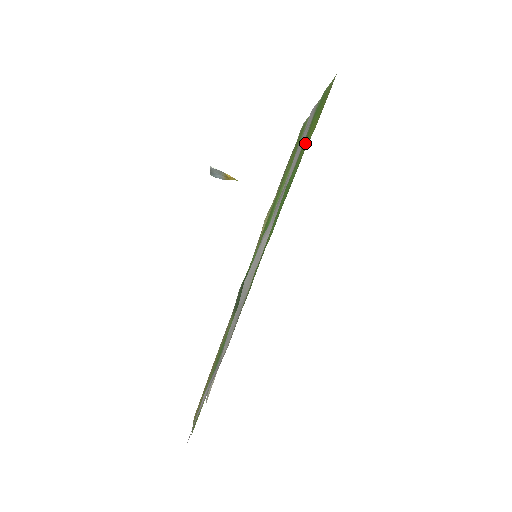
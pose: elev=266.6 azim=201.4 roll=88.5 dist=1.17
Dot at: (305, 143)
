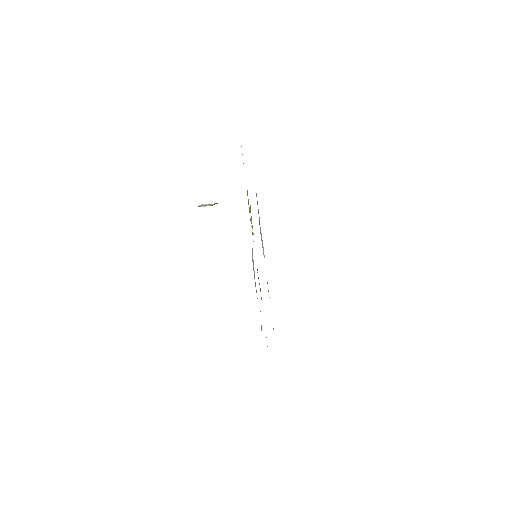
Dot at: occluded
